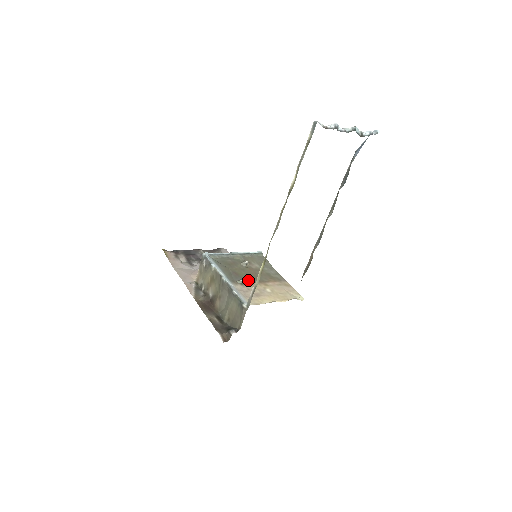
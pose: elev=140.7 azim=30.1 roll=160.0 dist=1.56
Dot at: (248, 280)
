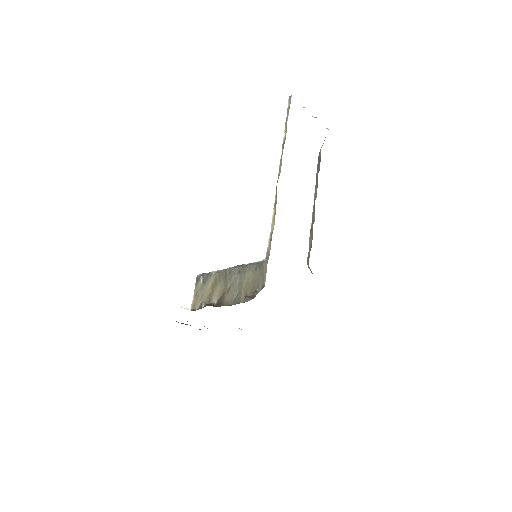
Dot at: occluded
